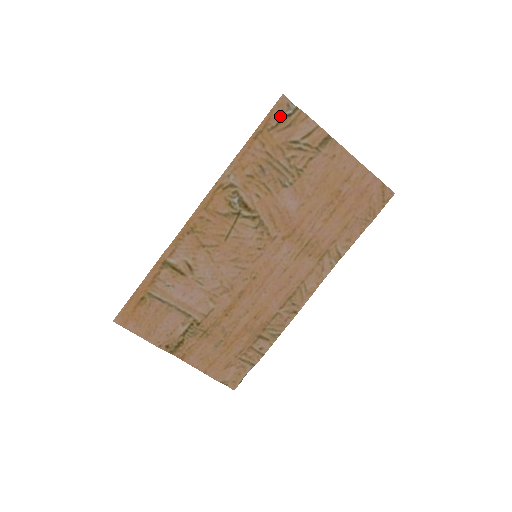
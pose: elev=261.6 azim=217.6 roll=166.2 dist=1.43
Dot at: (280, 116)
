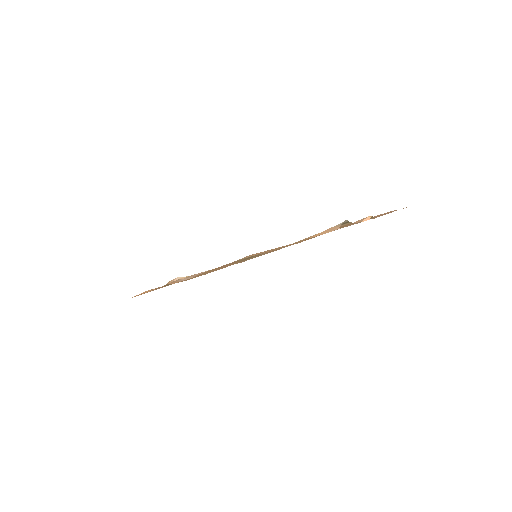
Dot at: occluded
